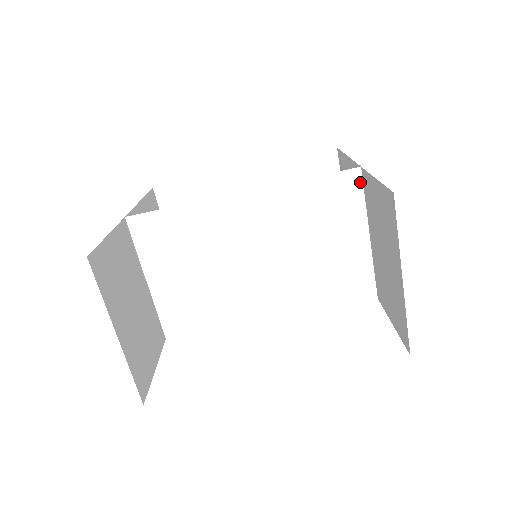
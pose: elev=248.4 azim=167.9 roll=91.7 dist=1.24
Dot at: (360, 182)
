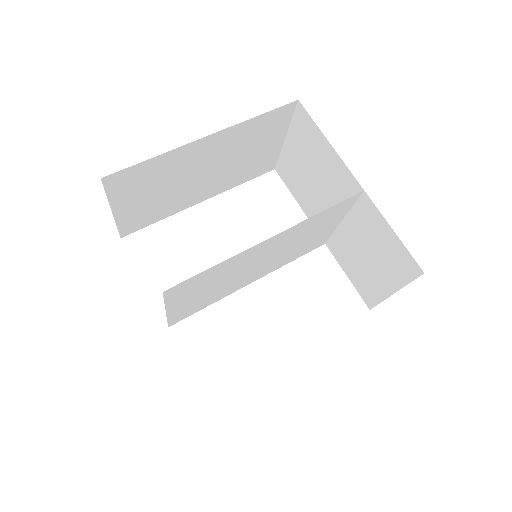
Dot at: (357, 198)
